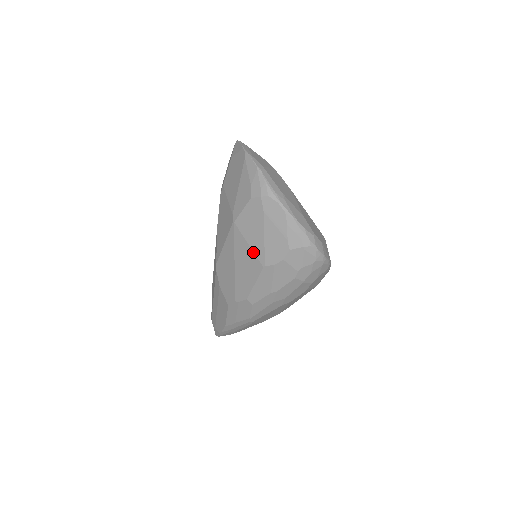
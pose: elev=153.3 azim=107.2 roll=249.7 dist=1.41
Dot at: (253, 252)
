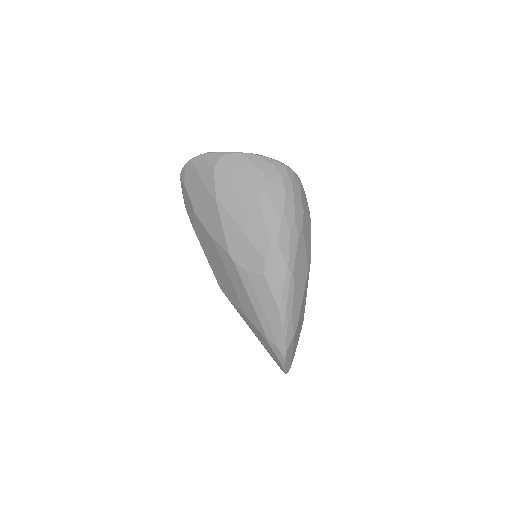
Dot at: (244, 199)
